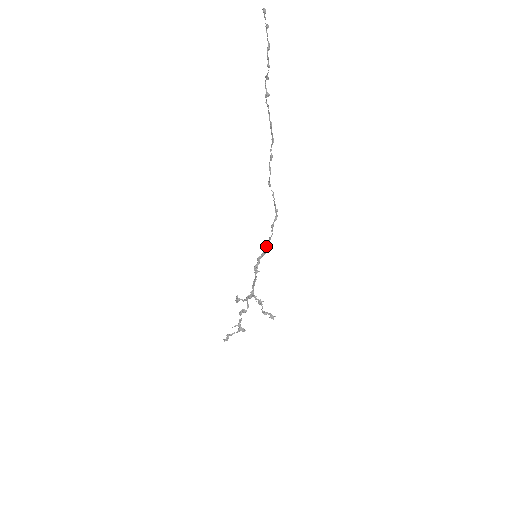
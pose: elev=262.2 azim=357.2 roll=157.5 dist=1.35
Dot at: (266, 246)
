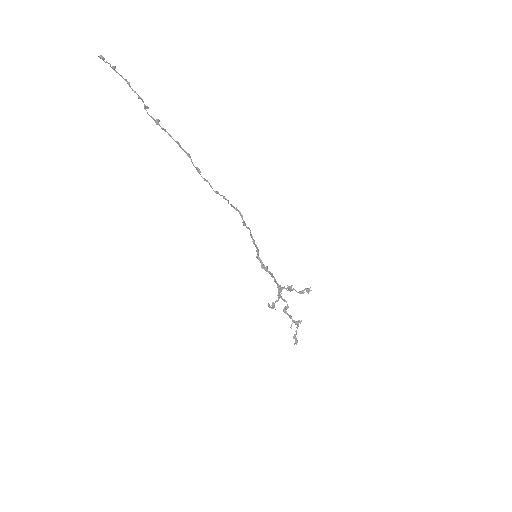
Dot at: (254, 243)
